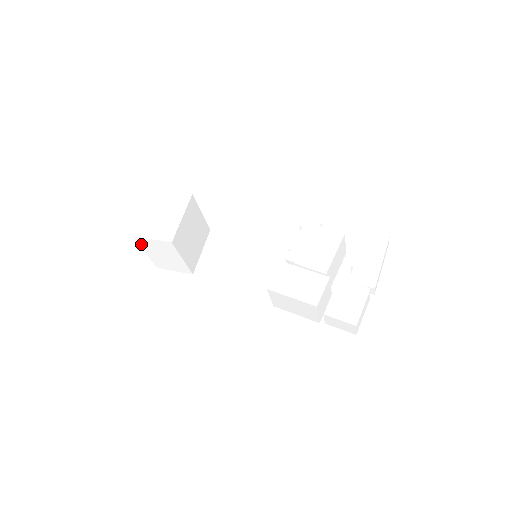
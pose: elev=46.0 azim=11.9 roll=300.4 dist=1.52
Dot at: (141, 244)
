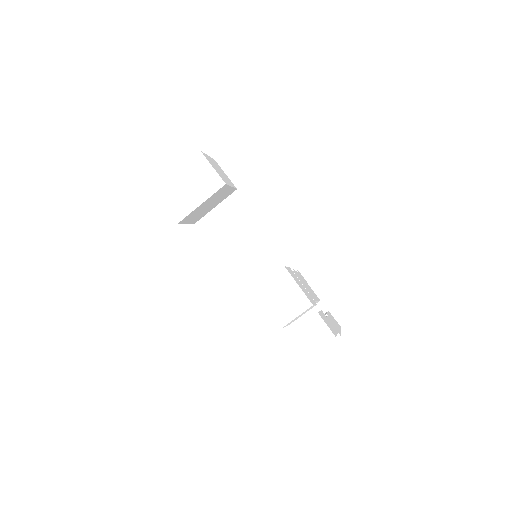
Dot at: (191, 162)
